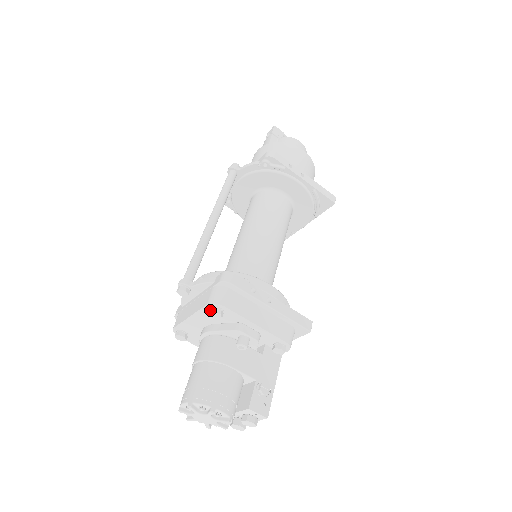
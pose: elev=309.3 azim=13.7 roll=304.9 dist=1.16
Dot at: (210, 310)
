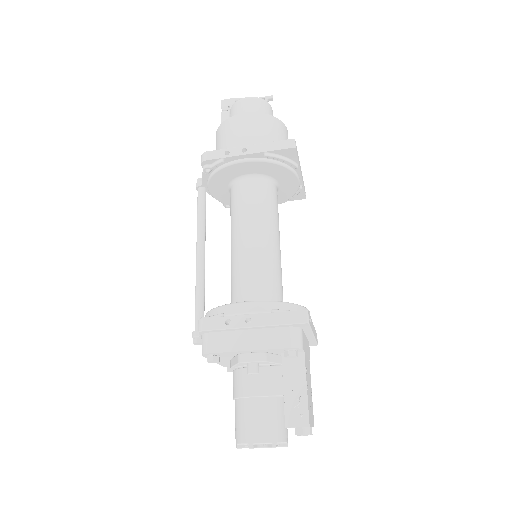
Dot at: (207, 360)
